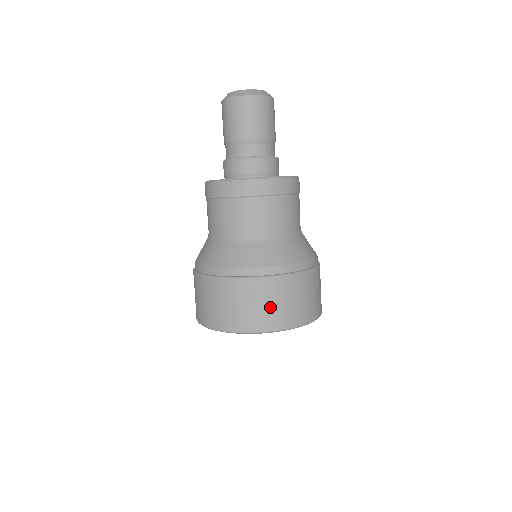
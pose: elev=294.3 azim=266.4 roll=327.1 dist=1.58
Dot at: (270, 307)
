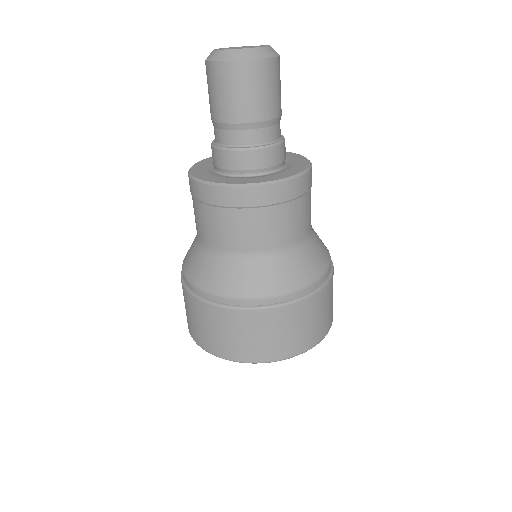
Dot at: (289, 334)
